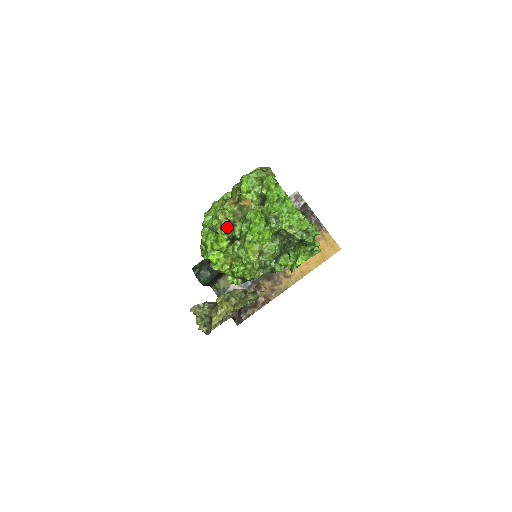
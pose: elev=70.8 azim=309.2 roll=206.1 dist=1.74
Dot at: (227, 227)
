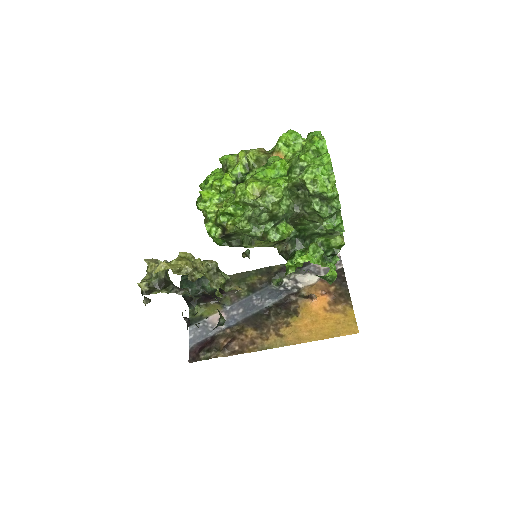
Dot at: (242, 168)
